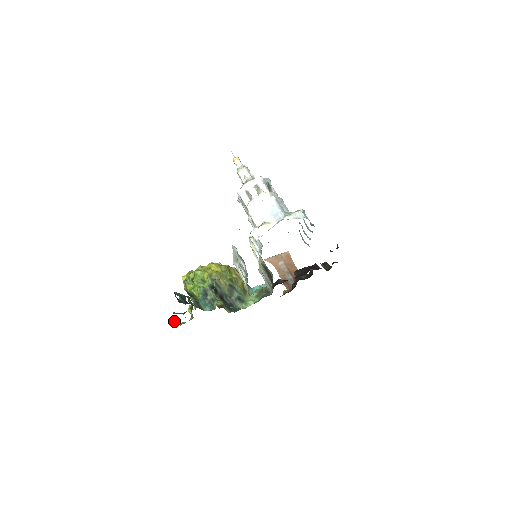
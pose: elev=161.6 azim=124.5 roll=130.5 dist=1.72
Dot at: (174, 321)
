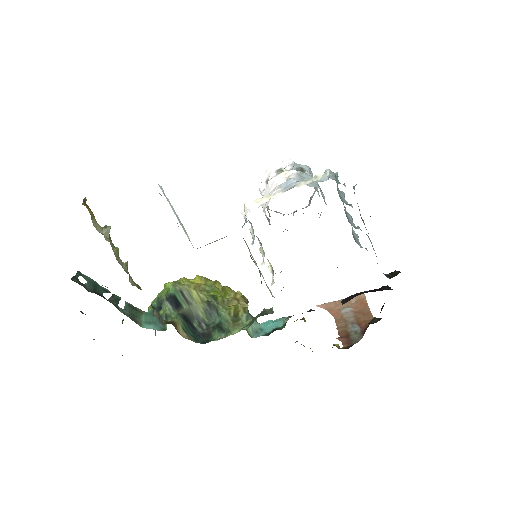
Dot at: occluded
